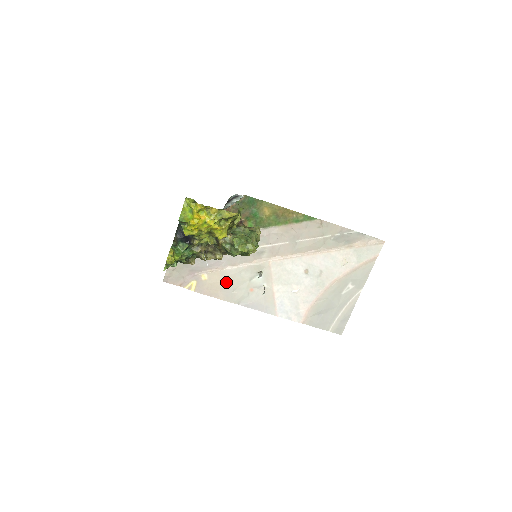
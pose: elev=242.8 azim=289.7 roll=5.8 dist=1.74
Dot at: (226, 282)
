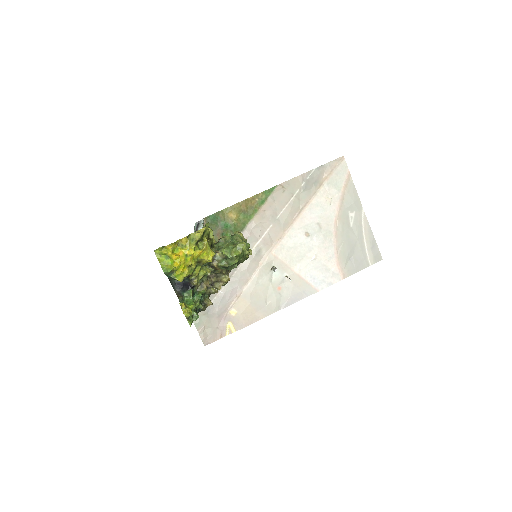
Dot at: (254, 301)
